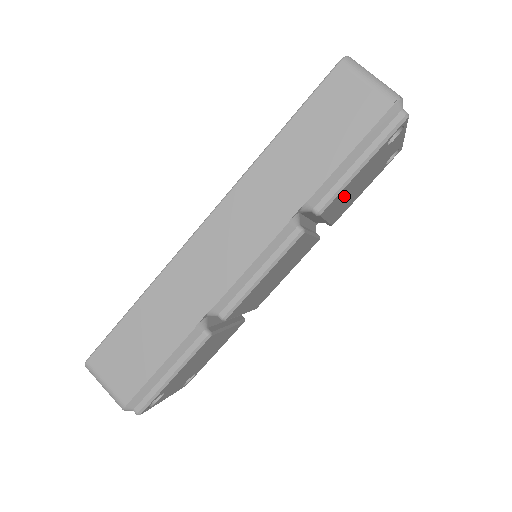
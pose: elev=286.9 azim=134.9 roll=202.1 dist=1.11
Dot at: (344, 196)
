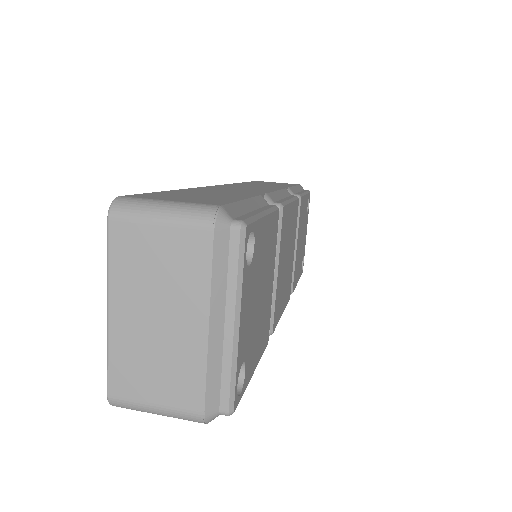
Dot at: (301, 223)
